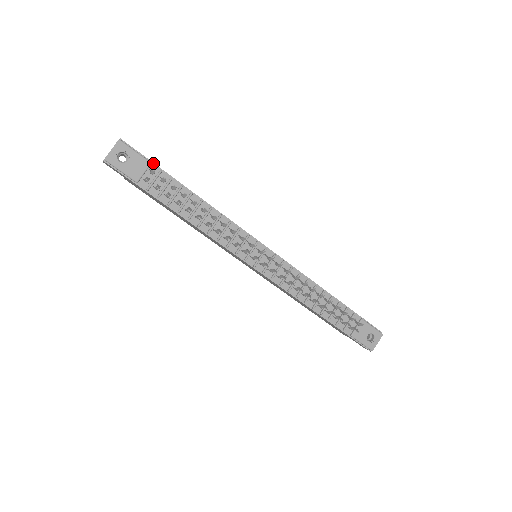
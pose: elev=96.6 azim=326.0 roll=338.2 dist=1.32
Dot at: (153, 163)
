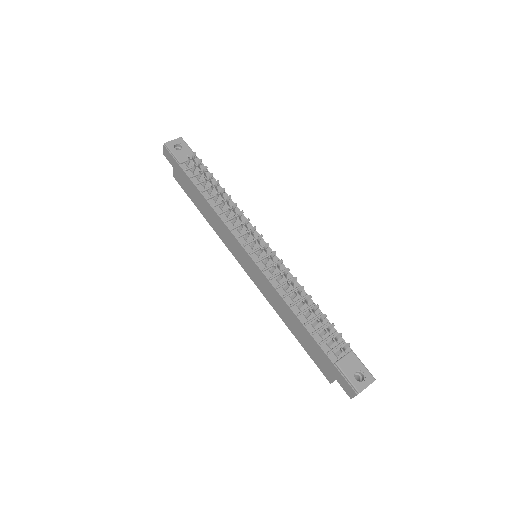
Dot at: (198, 158)
